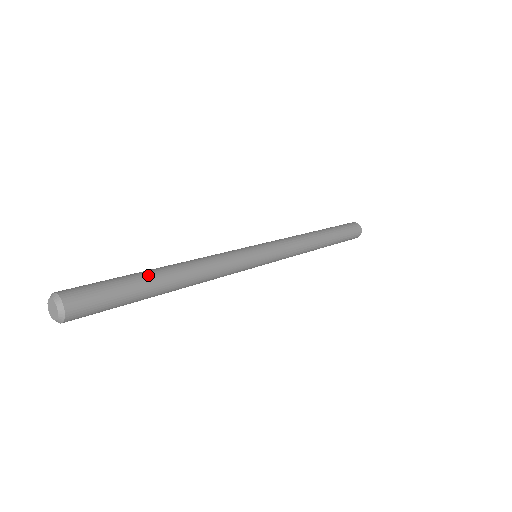
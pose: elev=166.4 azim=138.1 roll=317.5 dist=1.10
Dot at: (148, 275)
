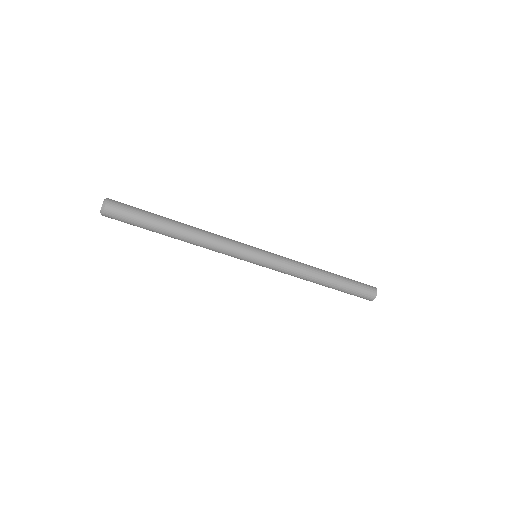
Dot at: (164, 217)
